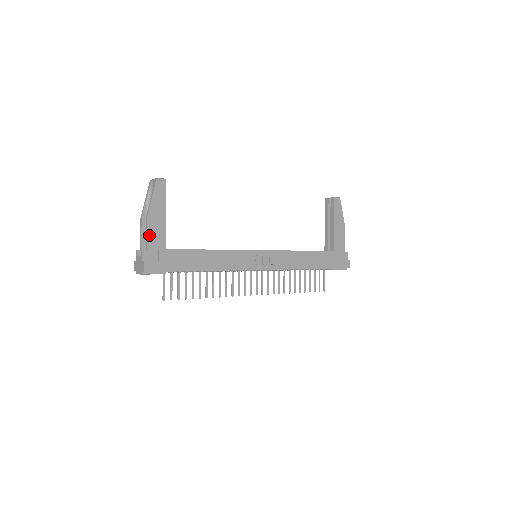
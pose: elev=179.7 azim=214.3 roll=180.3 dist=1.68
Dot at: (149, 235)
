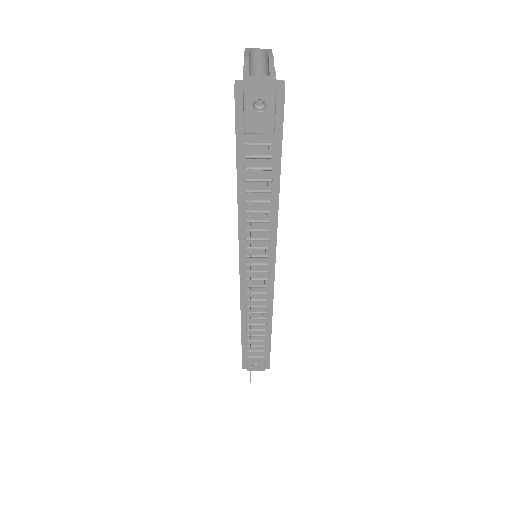
Dot at: occluded
